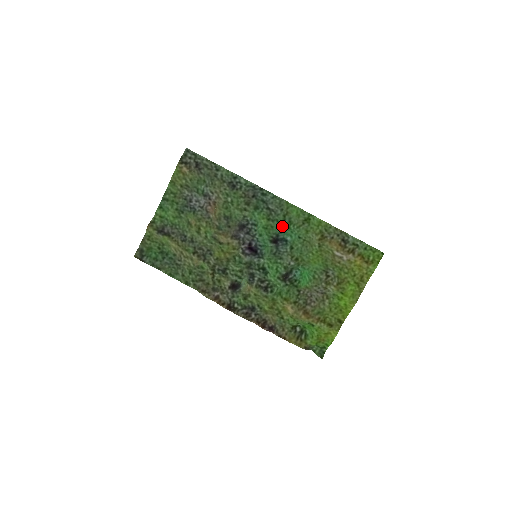
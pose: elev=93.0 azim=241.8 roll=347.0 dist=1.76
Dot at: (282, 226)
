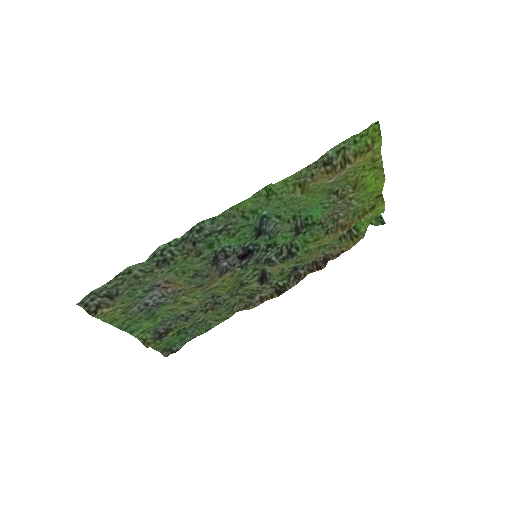
Dot at: (252, 224)
